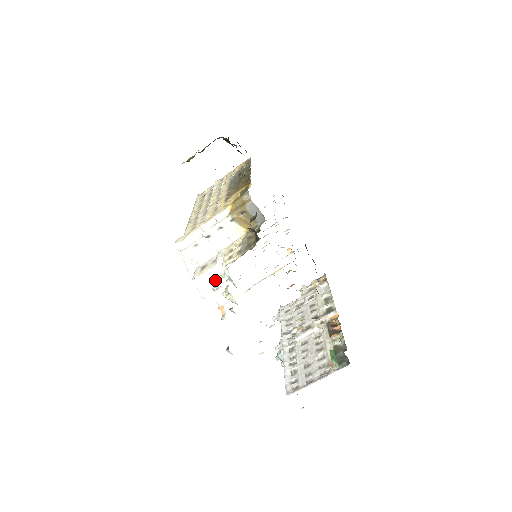
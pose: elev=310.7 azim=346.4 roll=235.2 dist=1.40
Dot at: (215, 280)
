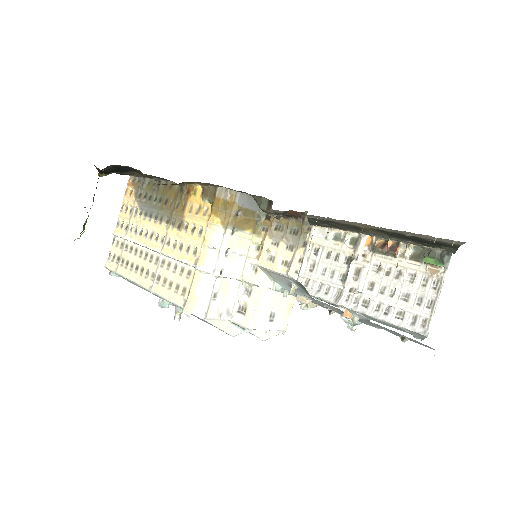
Dot at: (267, 309)
